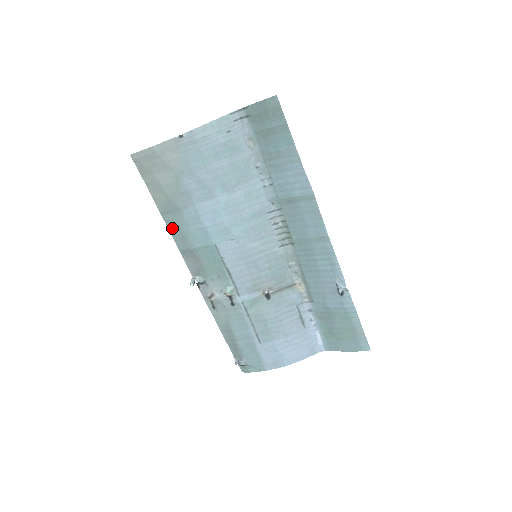
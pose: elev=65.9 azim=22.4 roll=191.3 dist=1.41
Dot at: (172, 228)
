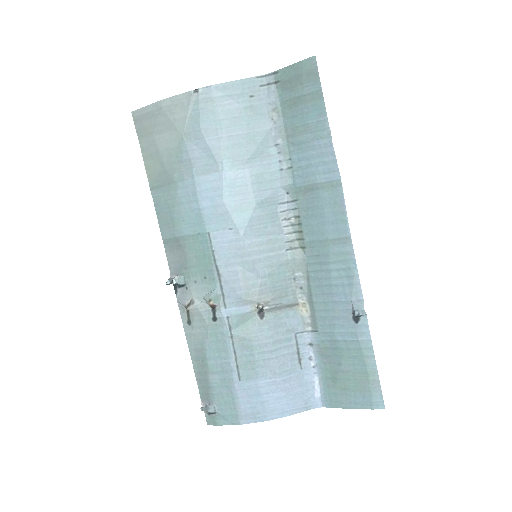
Dot at: (160, 208)
